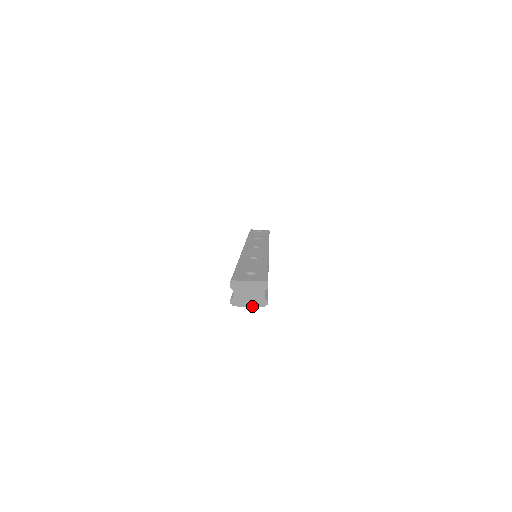
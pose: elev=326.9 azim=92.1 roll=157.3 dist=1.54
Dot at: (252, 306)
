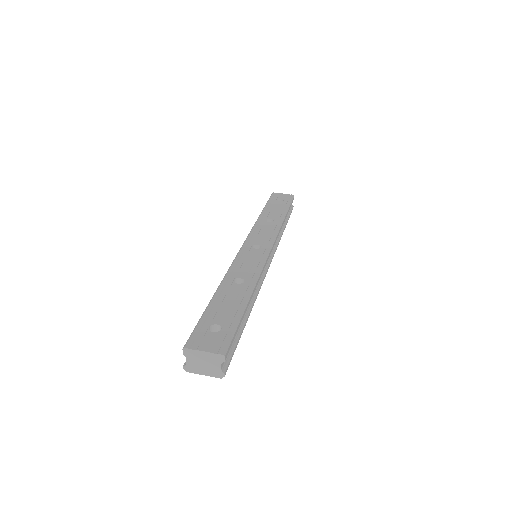
Dot at: (207, 375)
